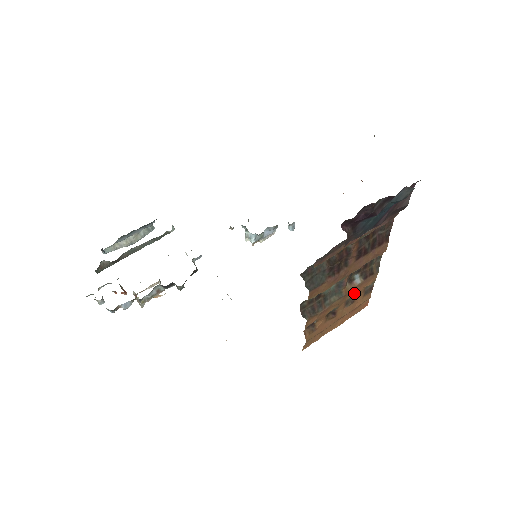
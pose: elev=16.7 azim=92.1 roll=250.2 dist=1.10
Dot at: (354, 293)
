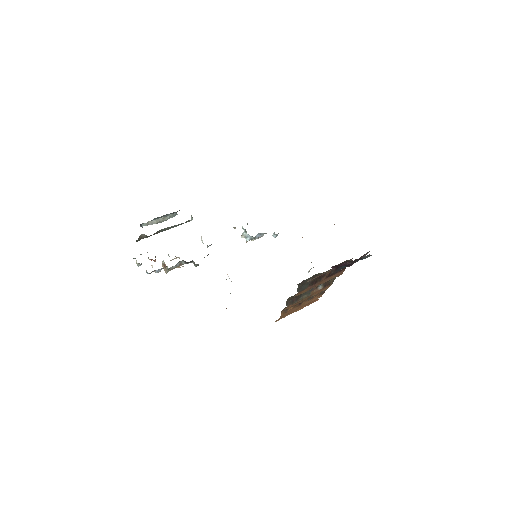
Dot at: (315, 294)
